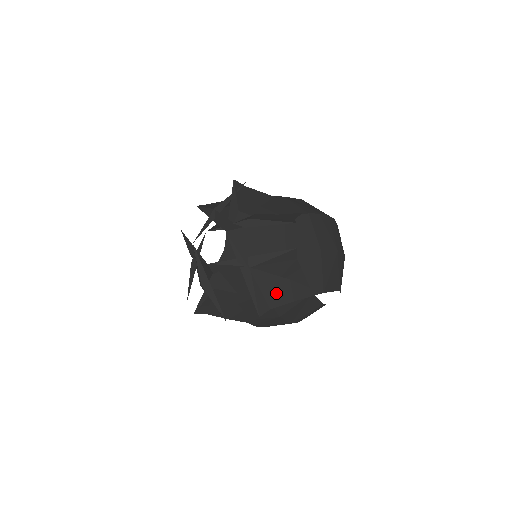
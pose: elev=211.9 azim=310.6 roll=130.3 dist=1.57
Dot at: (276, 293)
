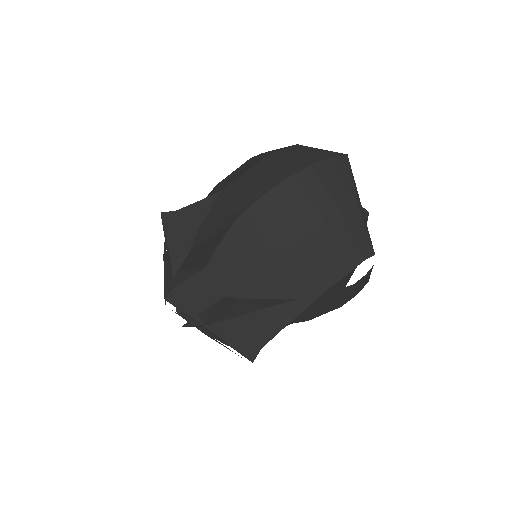
Dot at: (256, 331)
